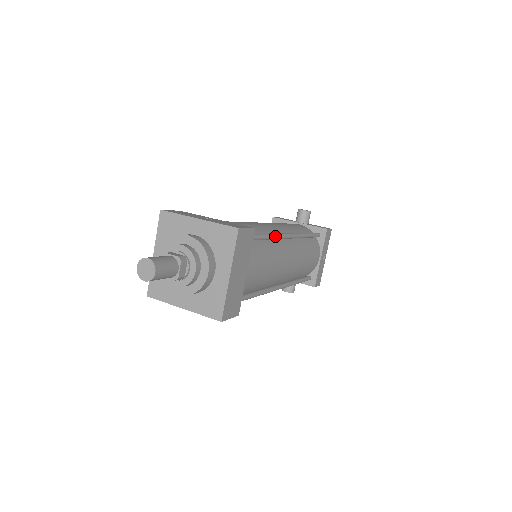
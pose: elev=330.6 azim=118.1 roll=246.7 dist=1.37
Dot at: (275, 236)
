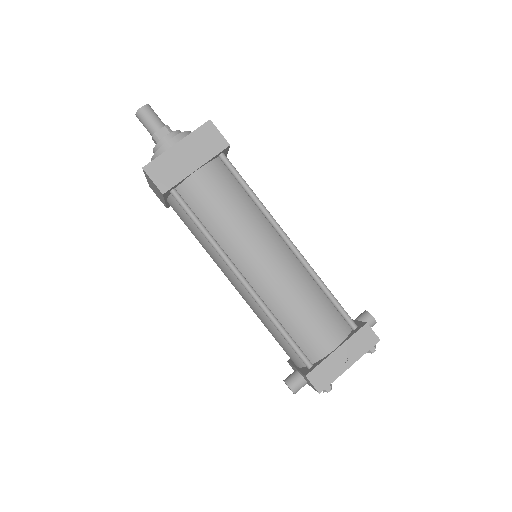
Dot at: (264, 207)
